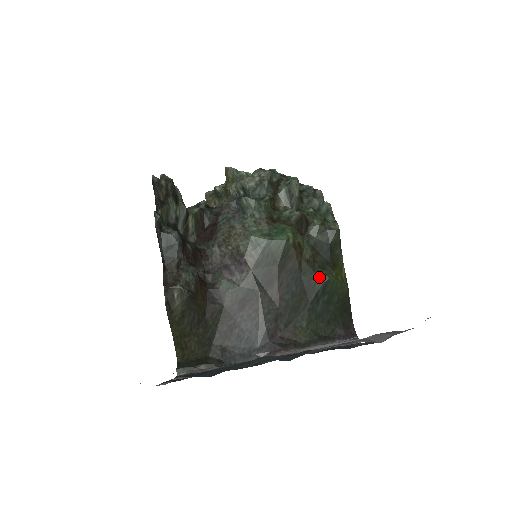
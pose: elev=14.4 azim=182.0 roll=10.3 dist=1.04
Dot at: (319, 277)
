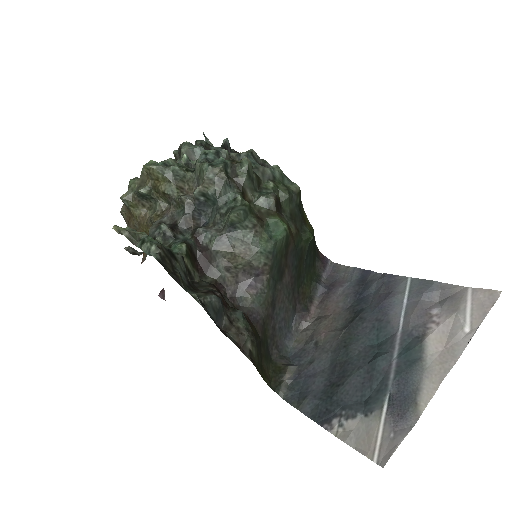
Dot at: (306, 241)
